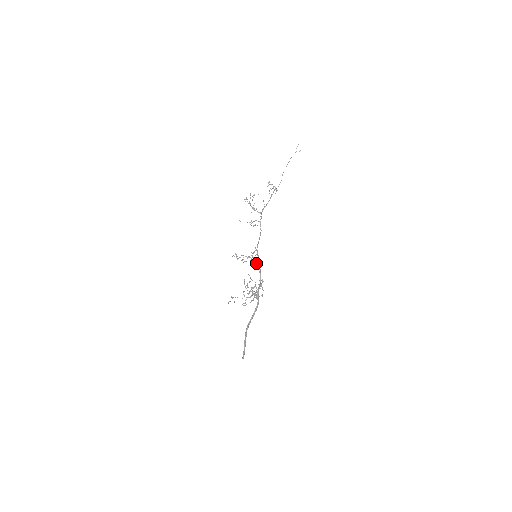
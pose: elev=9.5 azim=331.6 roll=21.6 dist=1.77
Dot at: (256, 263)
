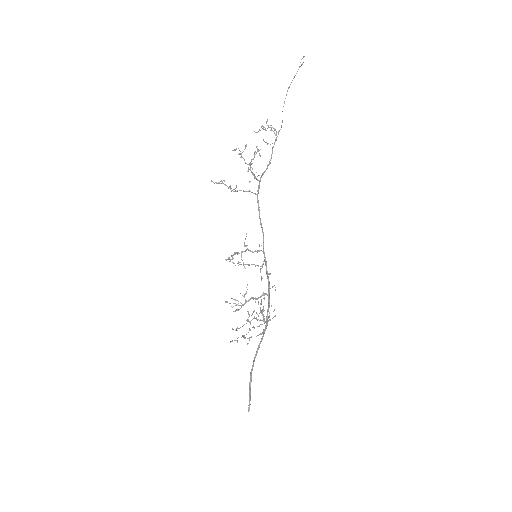
Dot at: occluded
